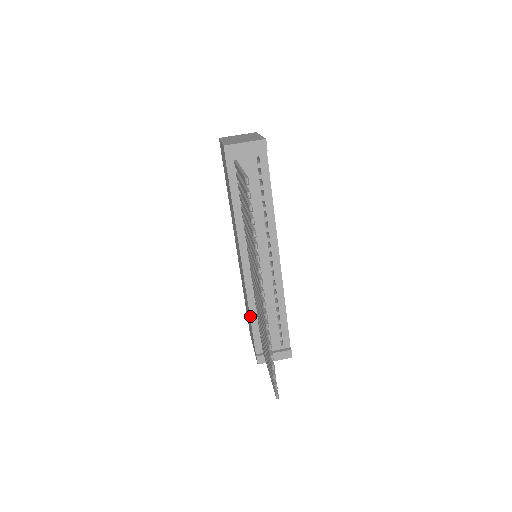
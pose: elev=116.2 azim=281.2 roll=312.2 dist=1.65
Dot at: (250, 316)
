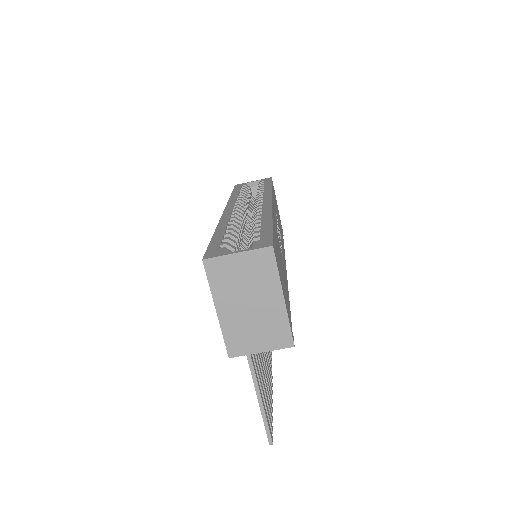
Dot at: occluded
